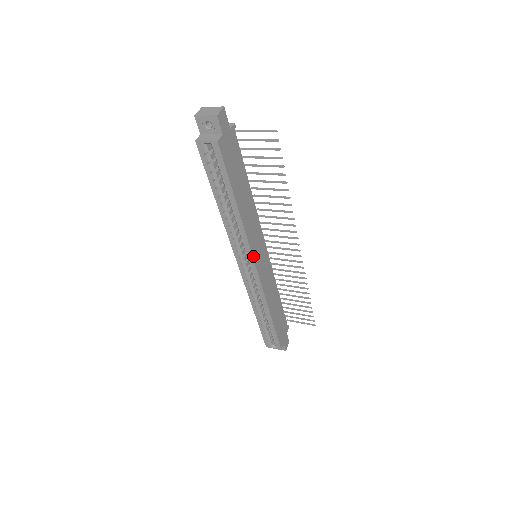
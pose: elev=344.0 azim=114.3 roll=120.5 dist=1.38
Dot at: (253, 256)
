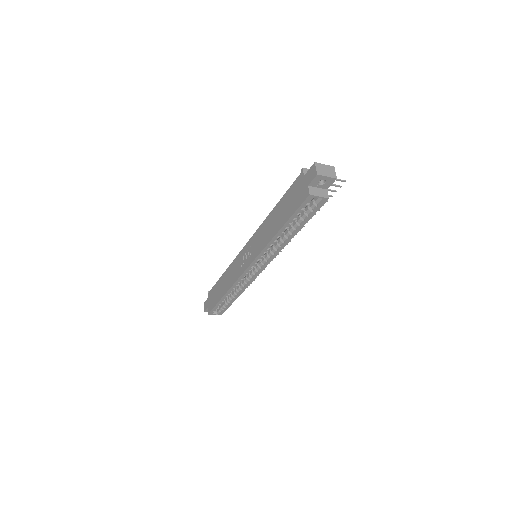
Dot at: (269, 262)
